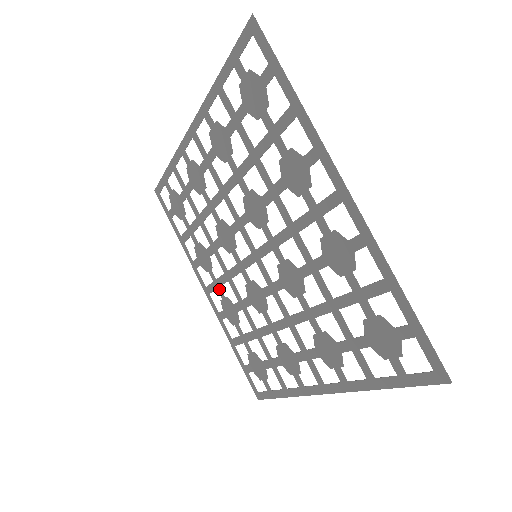
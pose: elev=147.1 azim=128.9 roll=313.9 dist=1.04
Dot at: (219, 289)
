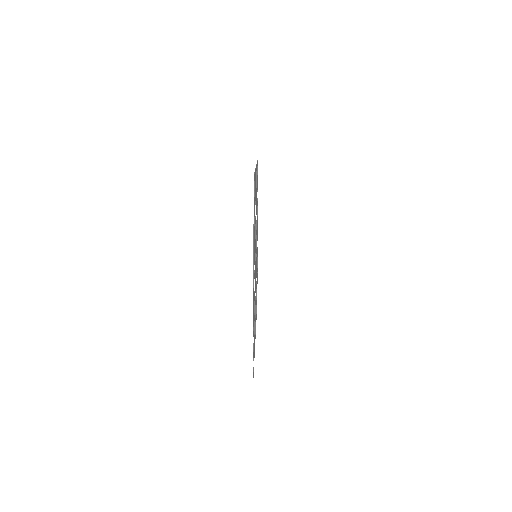
Dot at: occluded
